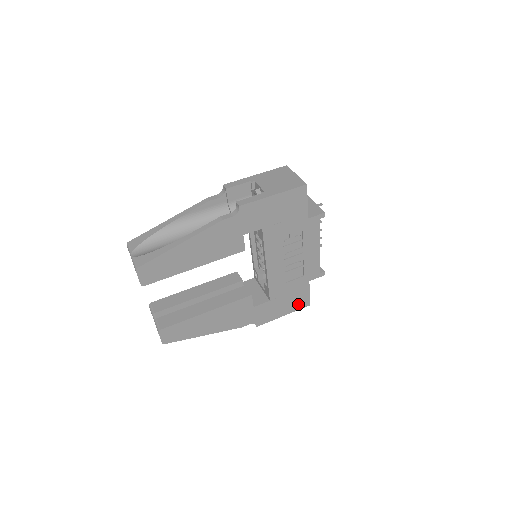
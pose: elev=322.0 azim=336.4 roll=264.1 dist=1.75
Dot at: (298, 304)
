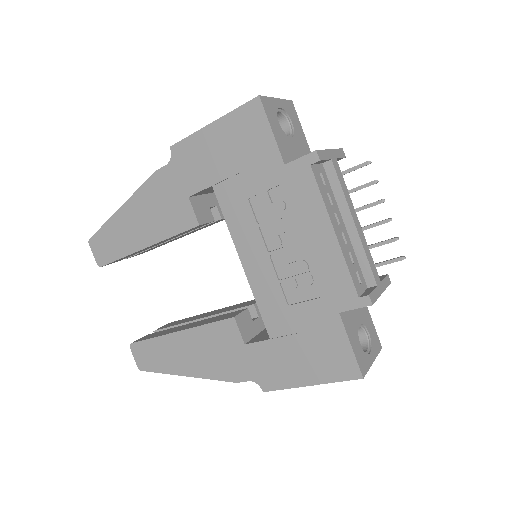
Dot at: (333, 366)
